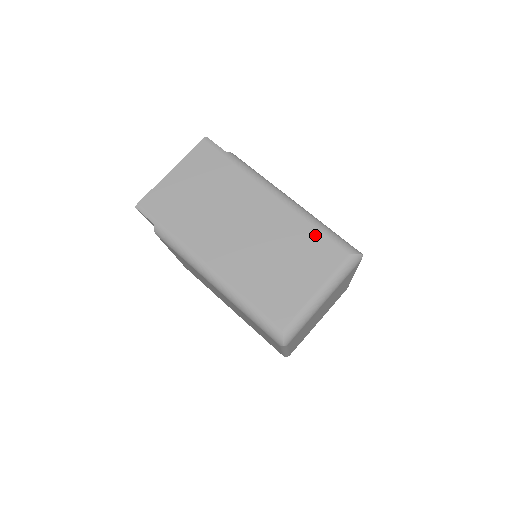
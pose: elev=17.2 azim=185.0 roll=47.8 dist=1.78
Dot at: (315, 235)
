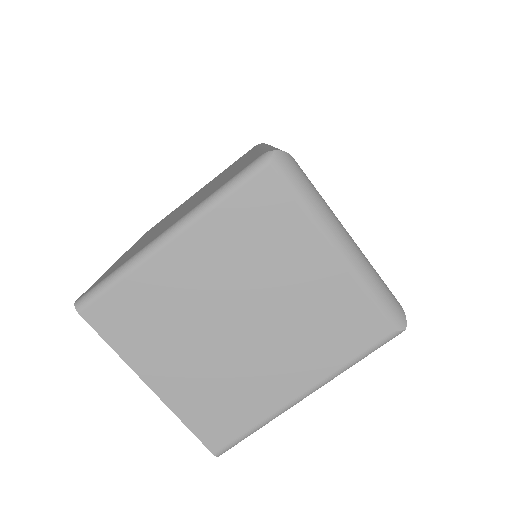
Dot at: occluded
